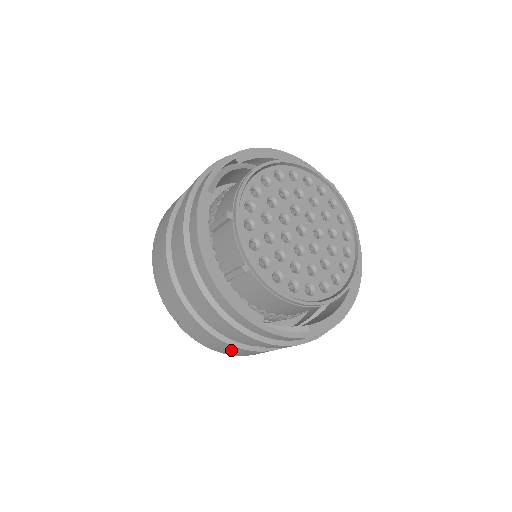
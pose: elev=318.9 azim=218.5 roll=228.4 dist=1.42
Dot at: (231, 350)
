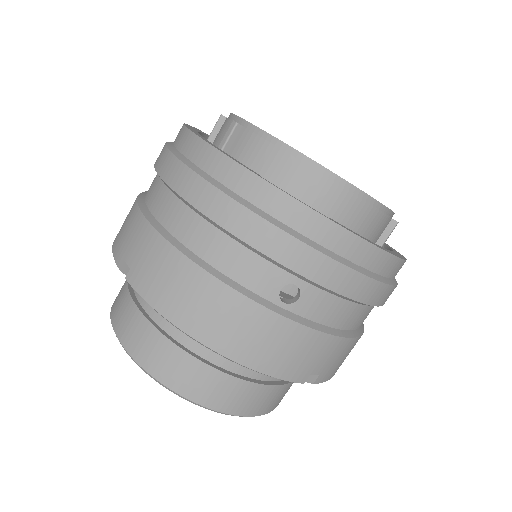
Dot at: (205, 303)
